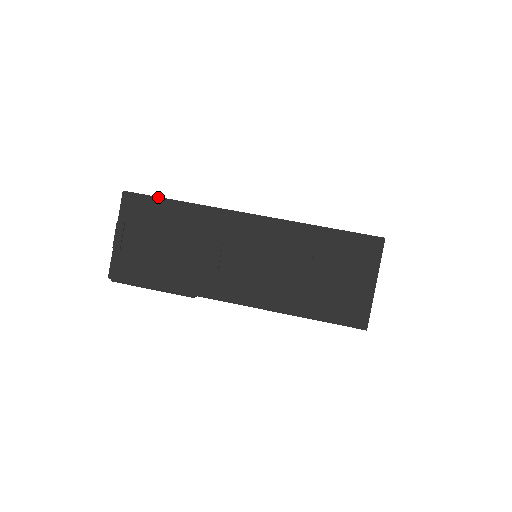
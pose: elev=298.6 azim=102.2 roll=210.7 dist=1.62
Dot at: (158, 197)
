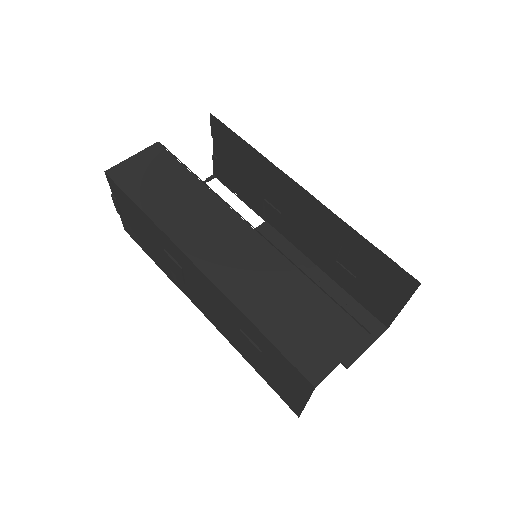
Dot at: (127, 196)
